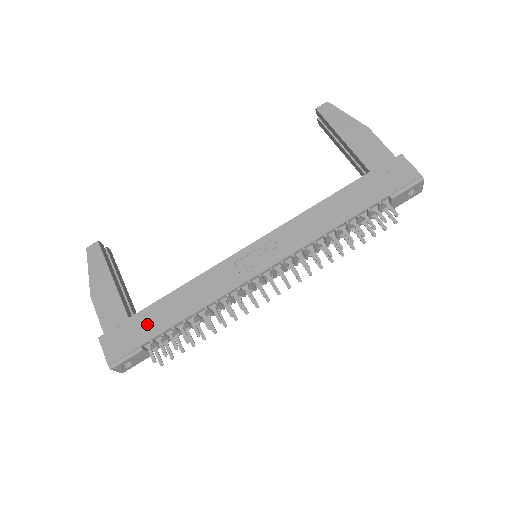
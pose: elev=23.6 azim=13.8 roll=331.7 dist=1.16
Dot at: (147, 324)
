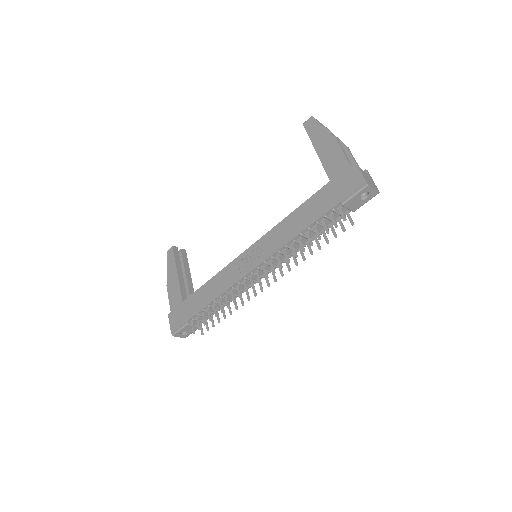
Dot at: (190, 307)
